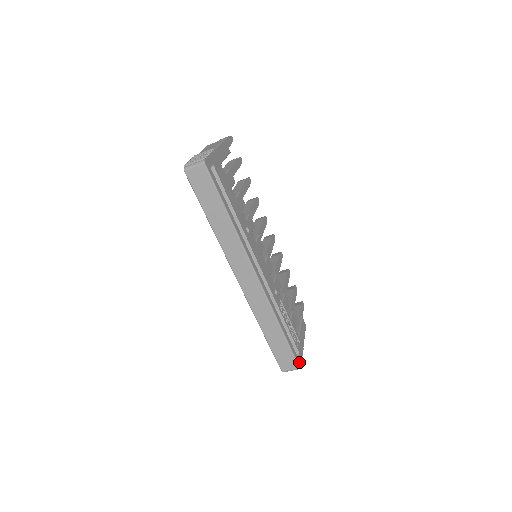
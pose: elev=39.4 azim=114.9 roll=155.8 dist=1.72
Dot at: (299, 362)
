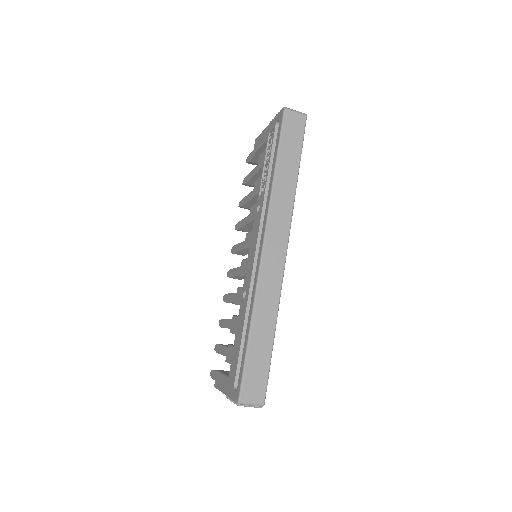
Dot at: occluded
